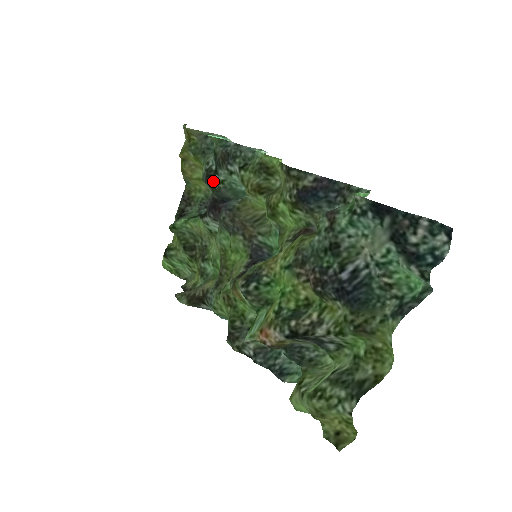
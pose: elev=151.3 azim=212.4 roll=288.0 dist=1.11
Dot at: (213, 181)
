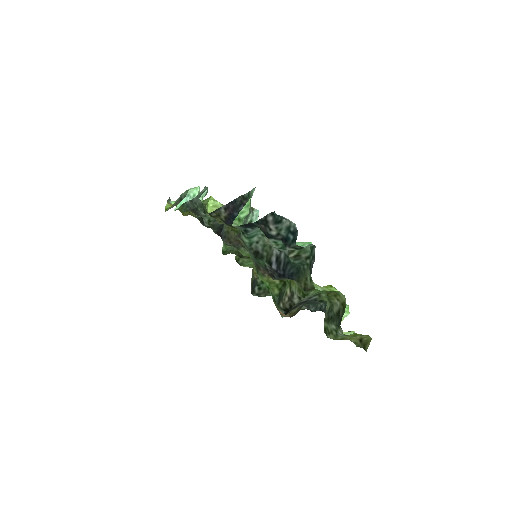
Dot at: (206, 224)
